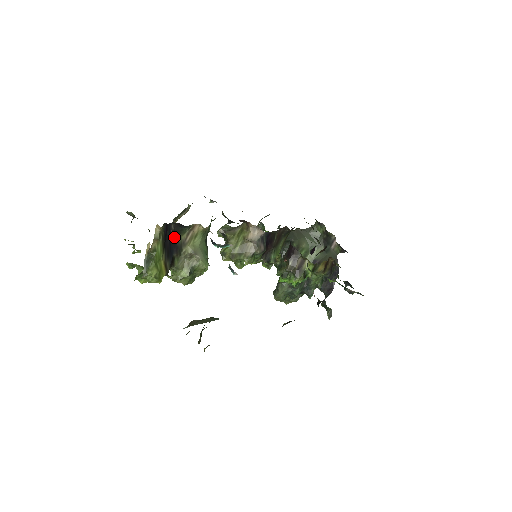
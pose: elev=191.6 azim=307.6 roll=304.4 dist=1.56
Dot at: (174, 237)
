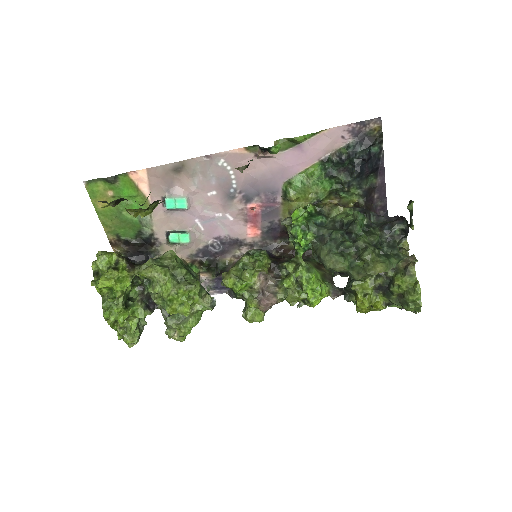
Dot at: occluded
